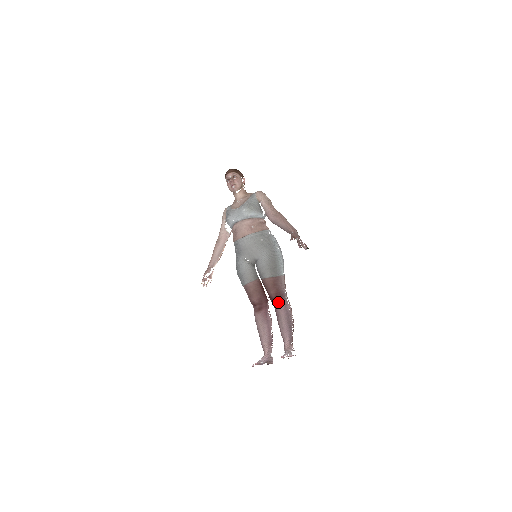
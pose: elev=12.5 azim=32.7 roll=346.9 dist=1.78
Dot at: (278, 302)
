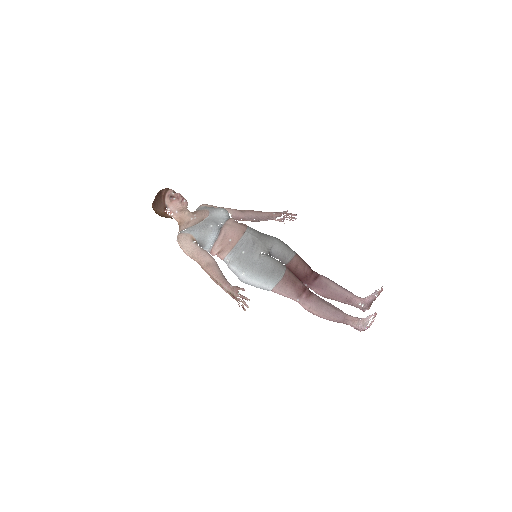
Dot at: (316, 273)
